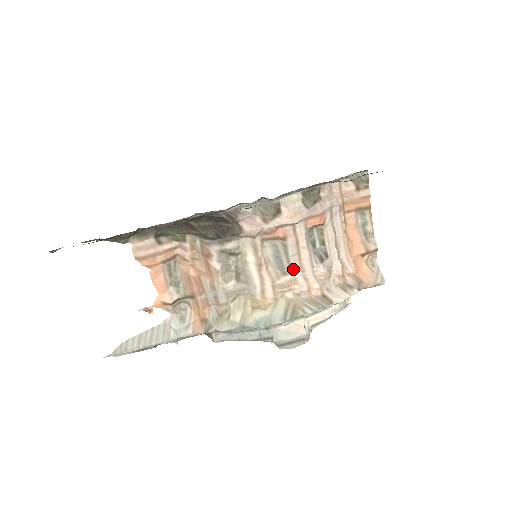
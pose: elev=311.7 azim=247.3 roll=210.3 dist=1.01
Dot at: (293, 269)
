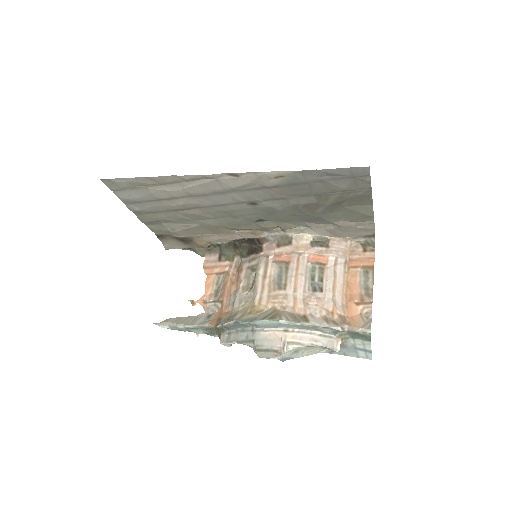
Dot at: (287, 287)
